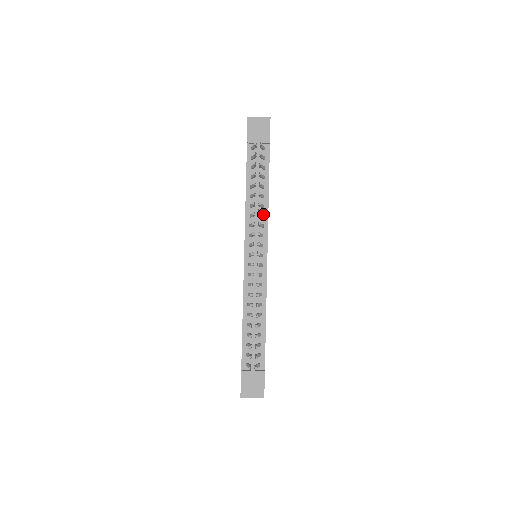
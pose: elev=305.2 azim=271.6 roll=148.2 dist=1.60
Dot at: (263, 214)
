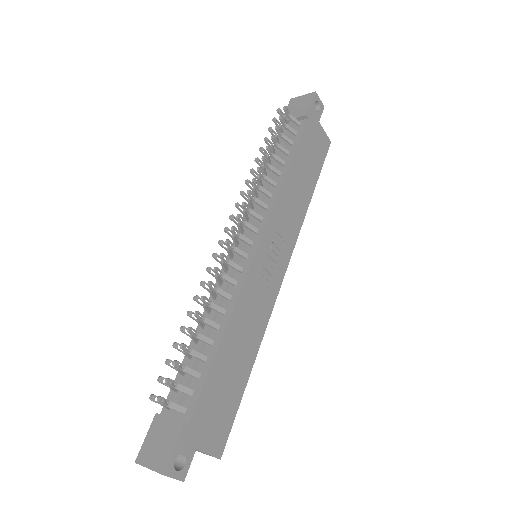
Dot at: (272, 194)
